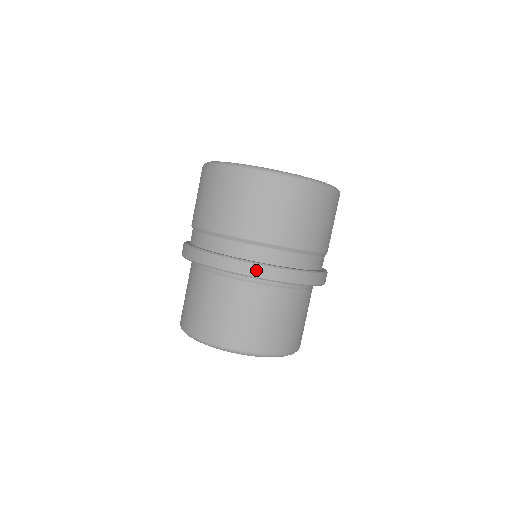
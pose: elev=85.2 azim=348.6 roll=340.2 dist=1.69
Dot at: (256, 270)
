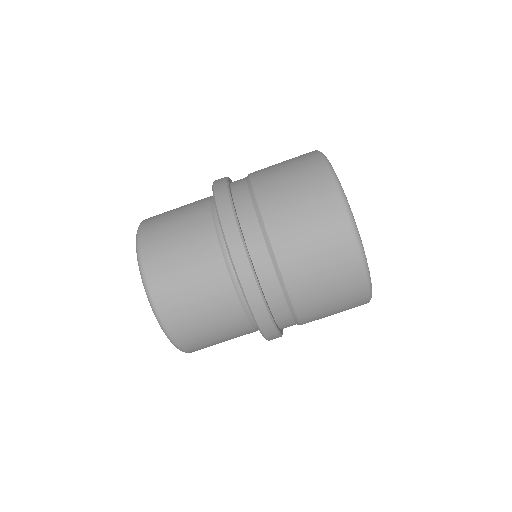
Dot at: (250, 284)
